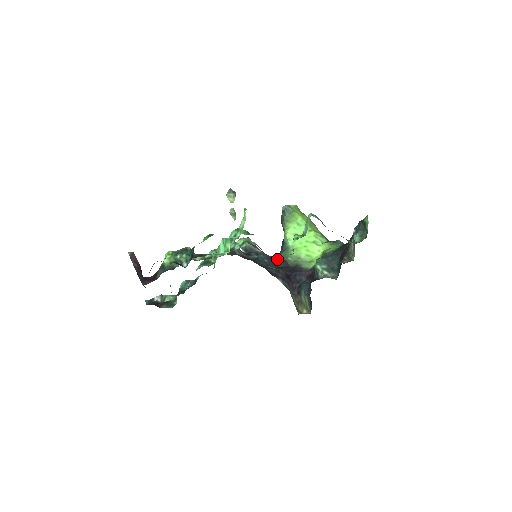
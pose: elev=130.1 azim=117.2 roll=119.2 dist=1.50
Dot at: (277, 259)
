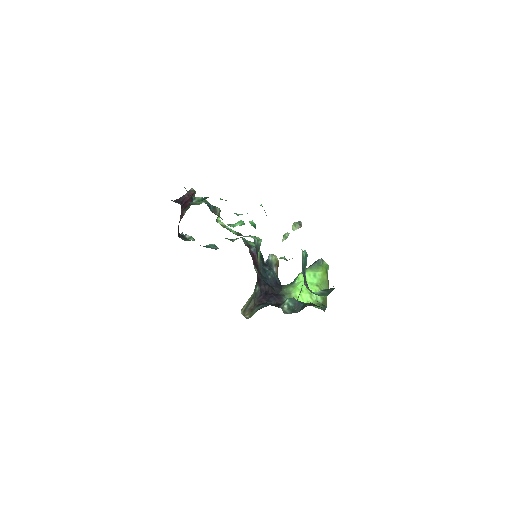
Dot at: (279, 285)
